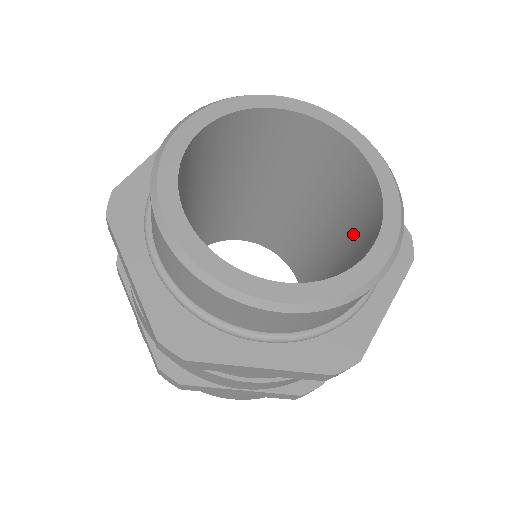
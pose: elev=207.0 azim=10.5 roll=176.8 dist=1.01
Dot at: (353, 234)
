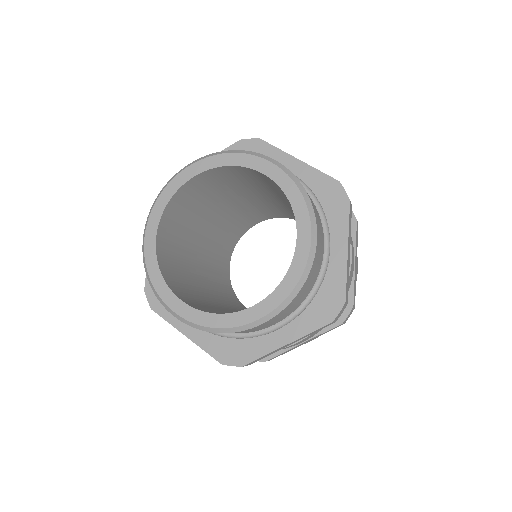
Dot at: occluded
